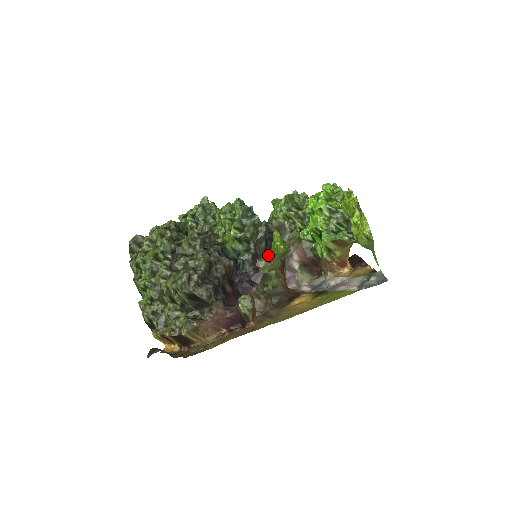
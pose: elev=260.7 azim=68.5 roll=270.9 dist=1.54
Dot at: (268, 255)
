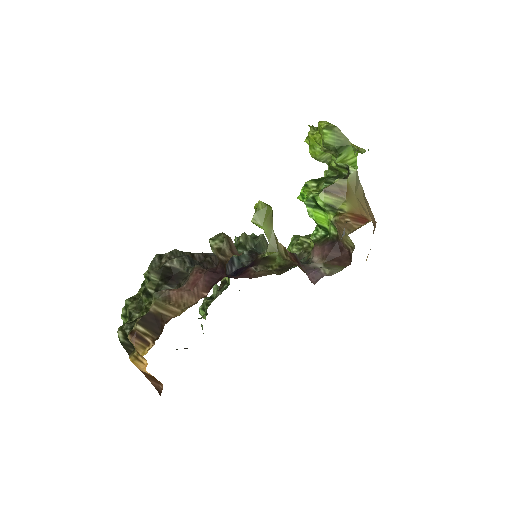
Dot at: (252, 222)
